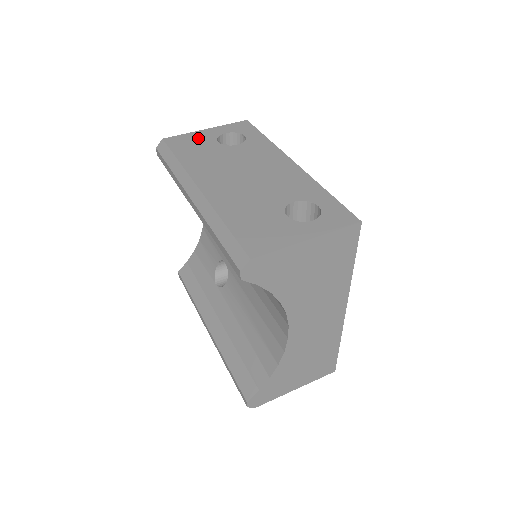
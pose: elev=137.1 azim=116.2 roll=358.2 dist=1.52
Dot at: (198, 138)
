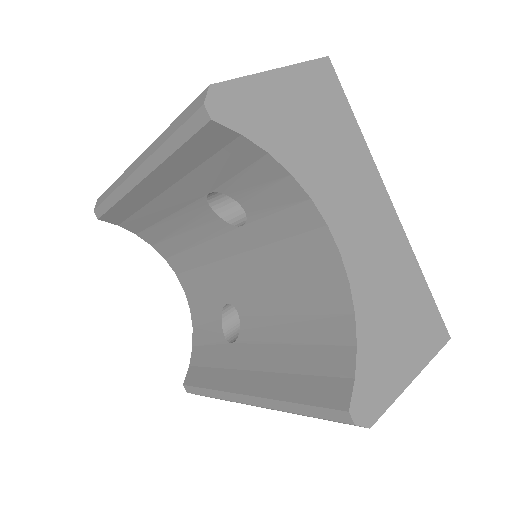
Dot at: occluded
